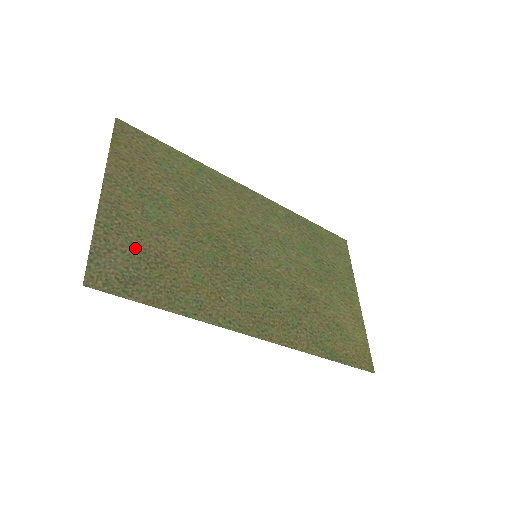
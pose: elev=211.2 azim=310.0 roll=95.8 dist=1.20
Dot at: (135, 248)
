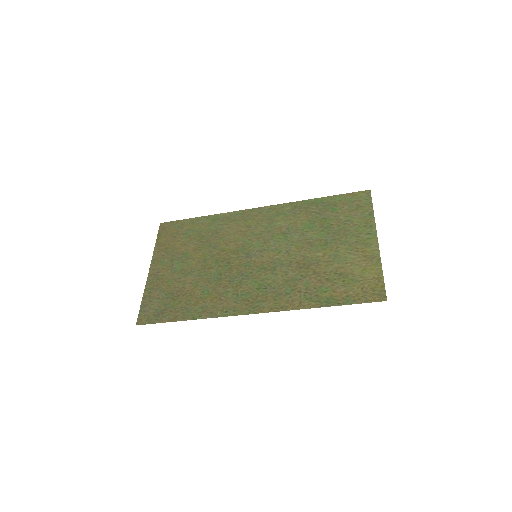
Dot at: (165, 293)
